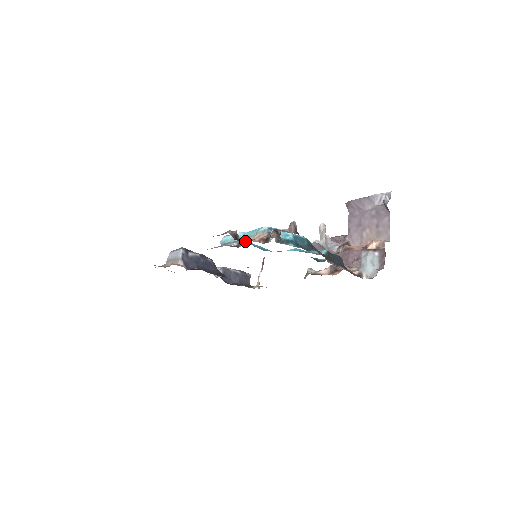
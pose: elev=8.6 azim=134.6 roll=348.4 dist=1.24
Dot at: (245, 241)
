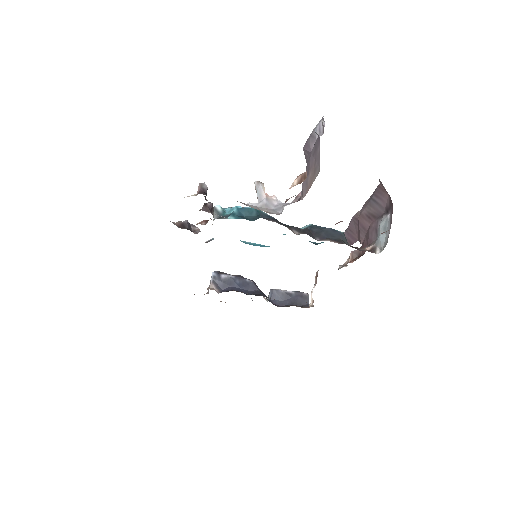
Dot at: occluded
